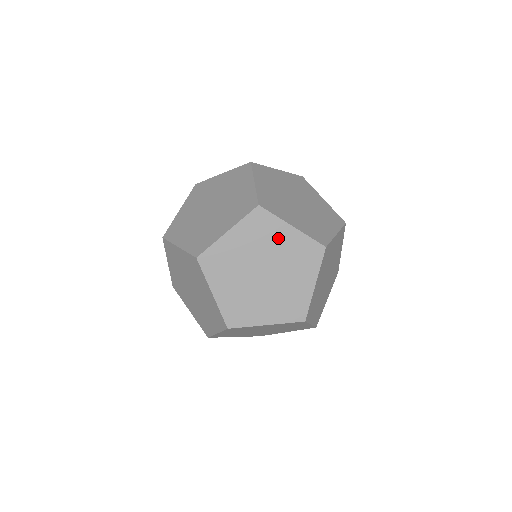
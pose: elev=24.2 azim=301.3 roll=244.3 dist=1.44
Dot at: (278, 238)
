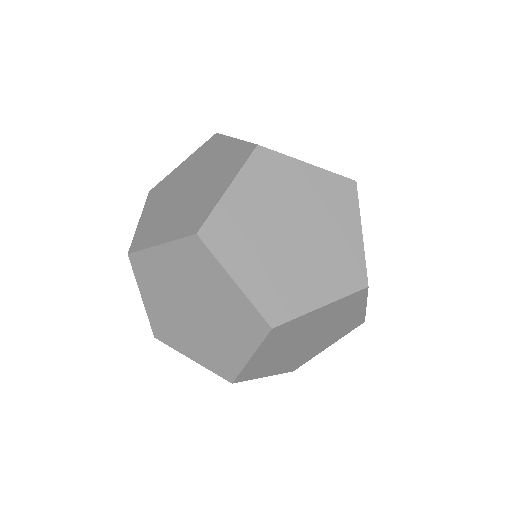
Dot at: (217, 153)
